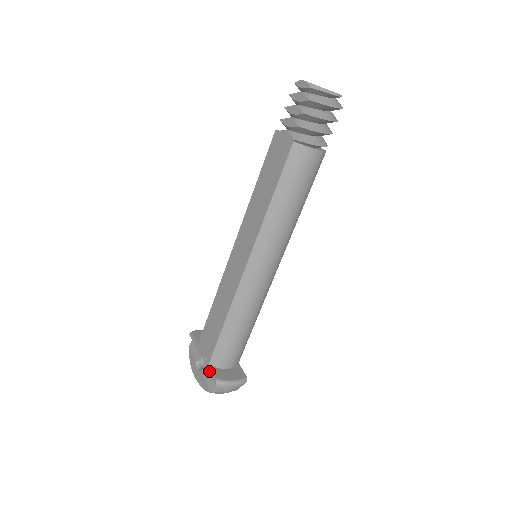
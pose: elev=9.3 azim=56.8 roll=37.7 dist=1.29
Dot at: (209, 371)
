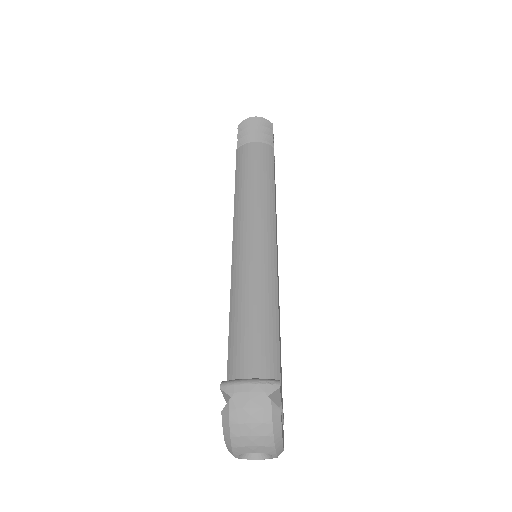
Dot at: occluded
